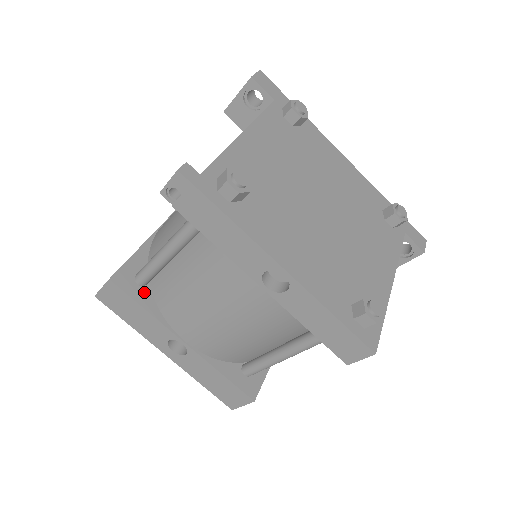
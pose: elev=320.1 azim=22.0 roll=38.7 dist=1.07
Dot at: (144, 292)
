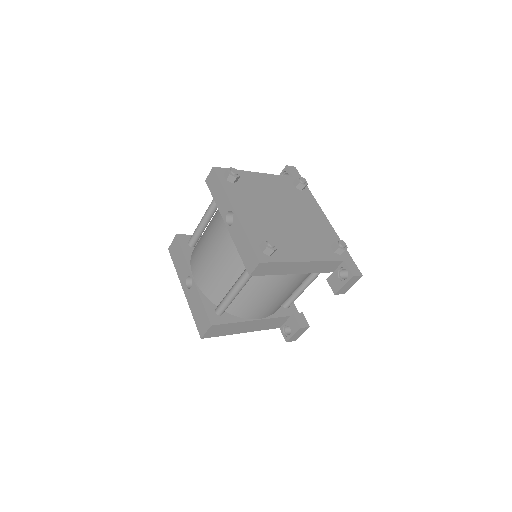
Dot at: (189, 249)
